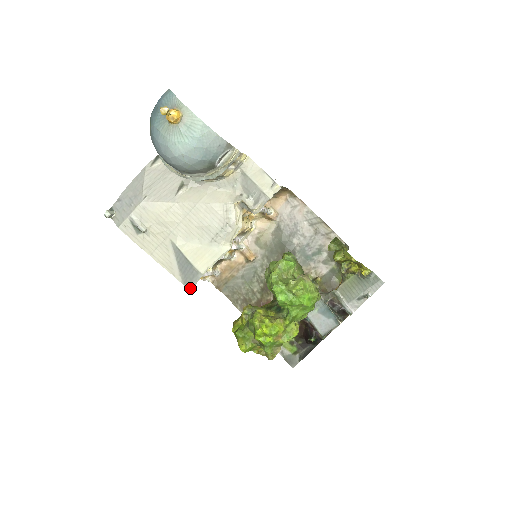
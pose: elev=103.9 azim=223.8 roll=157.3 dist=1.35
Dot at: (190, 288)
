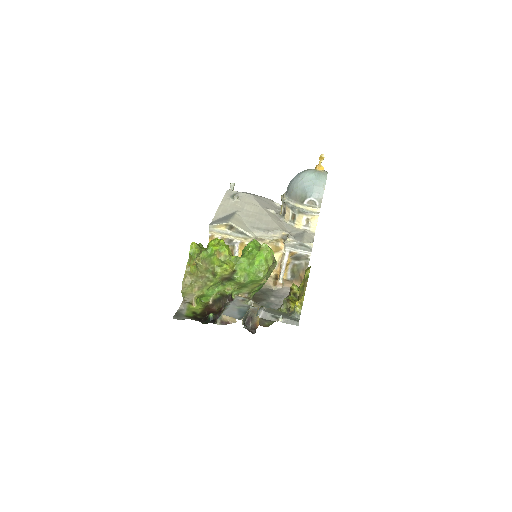
Dot at: (212, 224)
